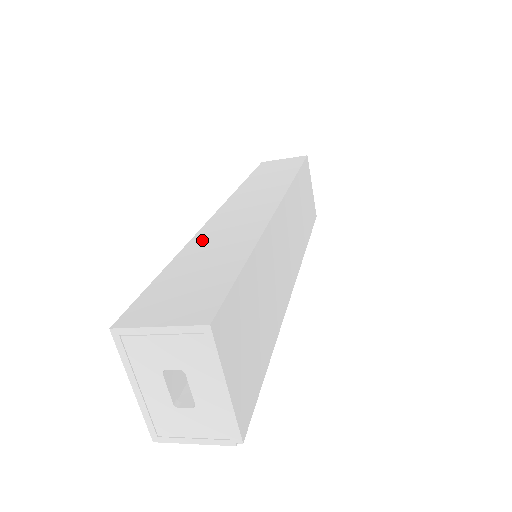
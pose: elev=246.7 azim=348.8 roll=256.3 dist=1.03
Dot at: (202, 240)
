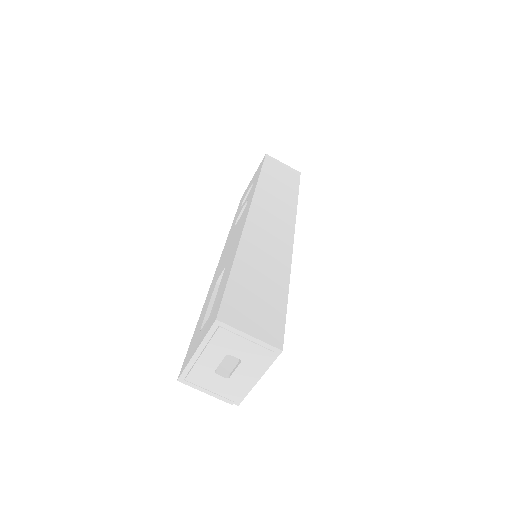
Dot at: (250, 247)
